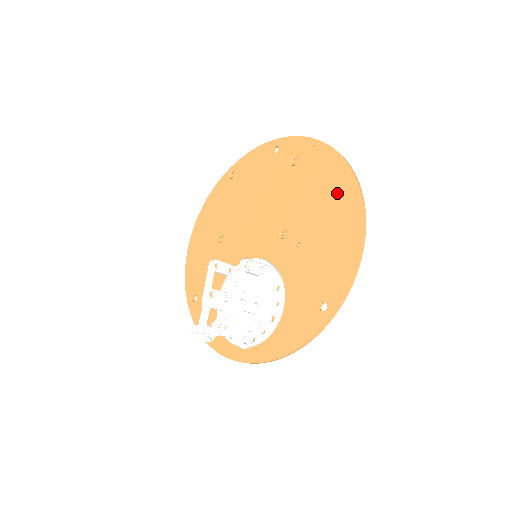
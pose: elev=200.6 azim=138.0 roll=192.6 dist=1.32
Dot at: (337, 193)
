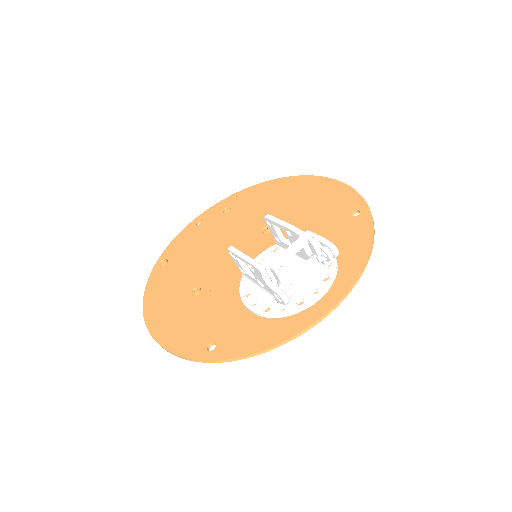
Dot at: (285, 188)
